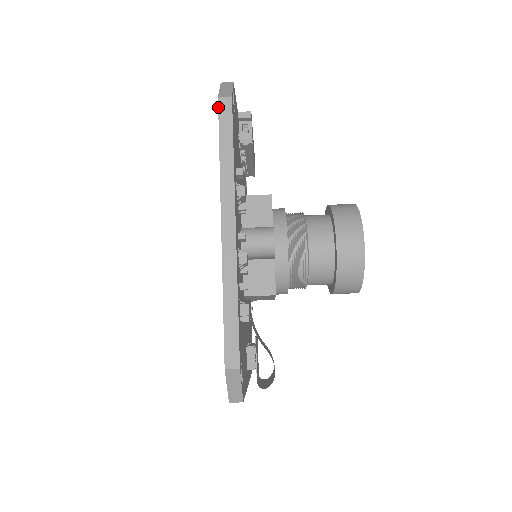
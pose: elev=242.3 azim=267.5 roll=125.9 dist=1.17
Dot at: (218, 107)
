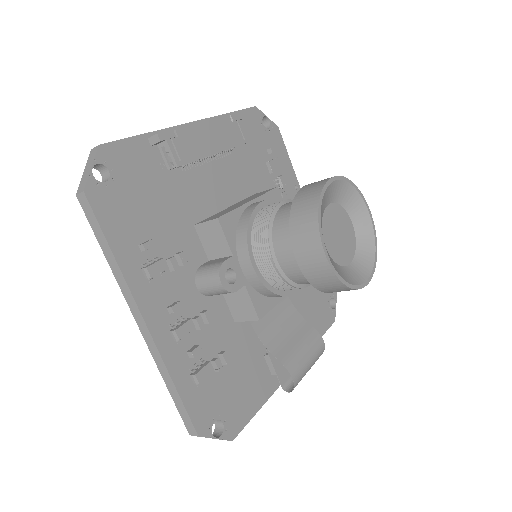
Dot at: (81, 206)
